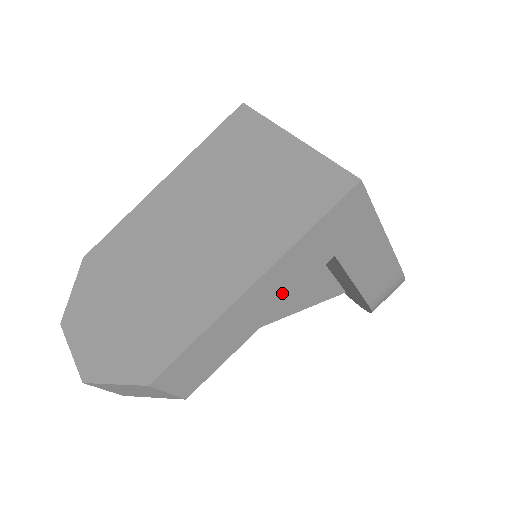
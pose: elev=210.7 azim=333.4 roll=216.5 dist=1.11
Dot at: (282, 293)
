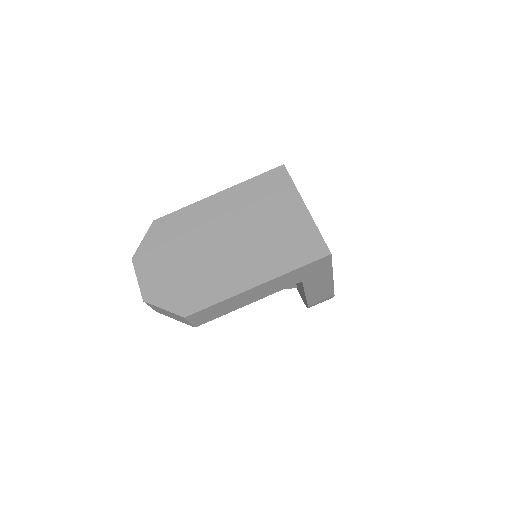
Dot at: (268, 292)
